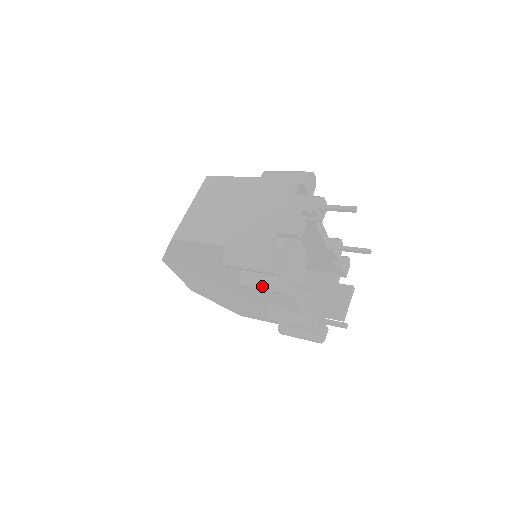
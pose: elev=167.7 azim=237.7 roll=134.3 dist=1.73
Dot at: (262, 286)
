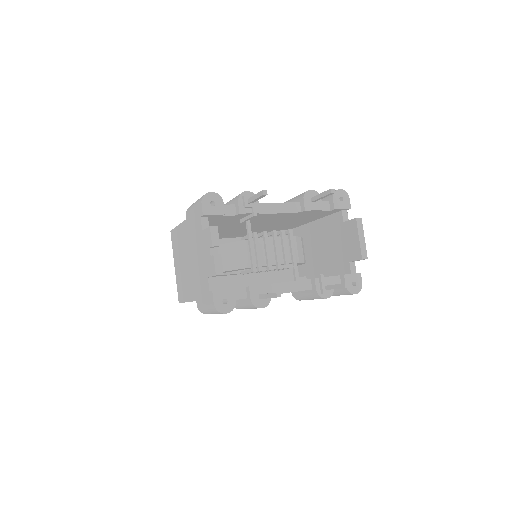
Dot at: (247, 308)
